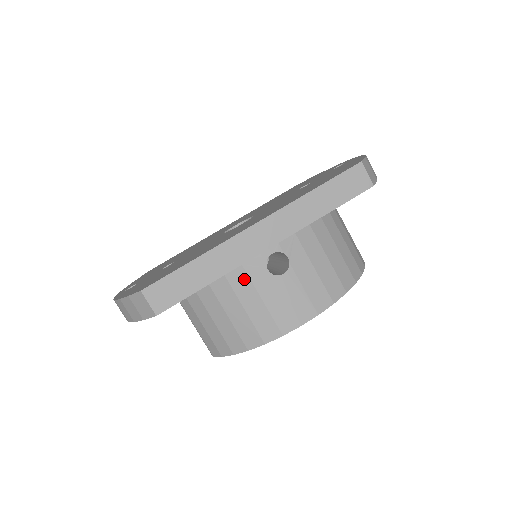
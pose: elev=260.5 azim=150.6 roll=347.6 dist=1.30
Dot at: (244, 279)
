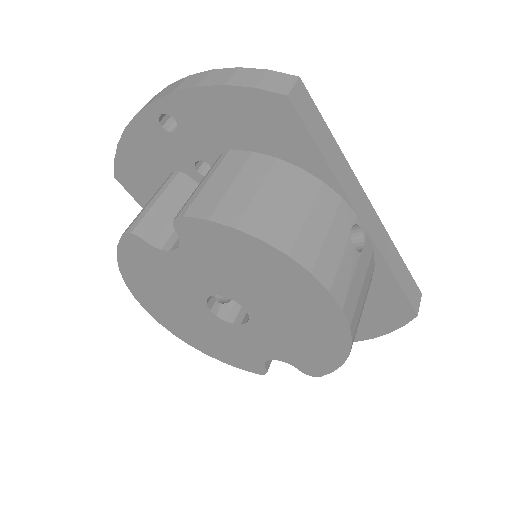
Dot at: (332, 204)
